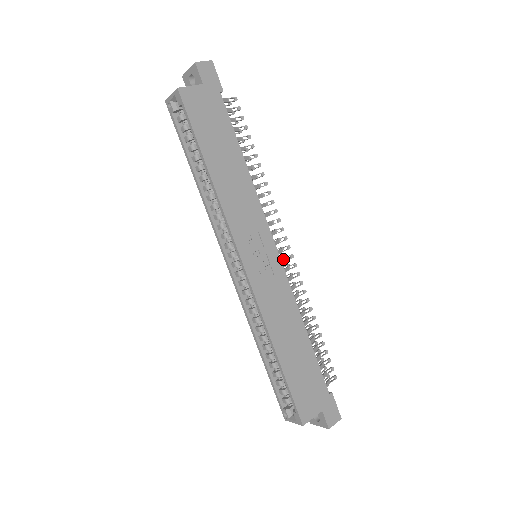
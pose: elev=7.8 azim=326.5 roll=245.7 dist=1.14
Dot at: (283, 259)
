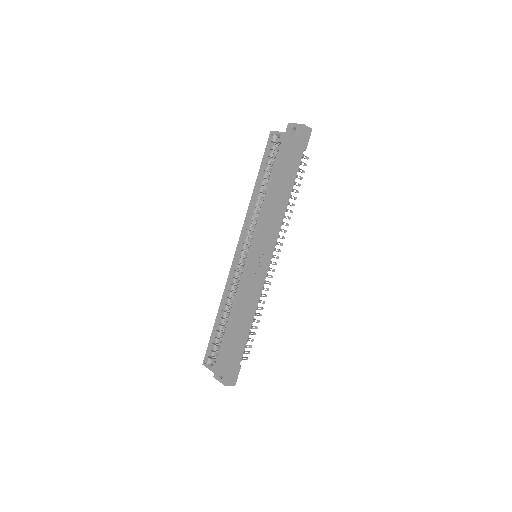
Dot at: (269, 268)
